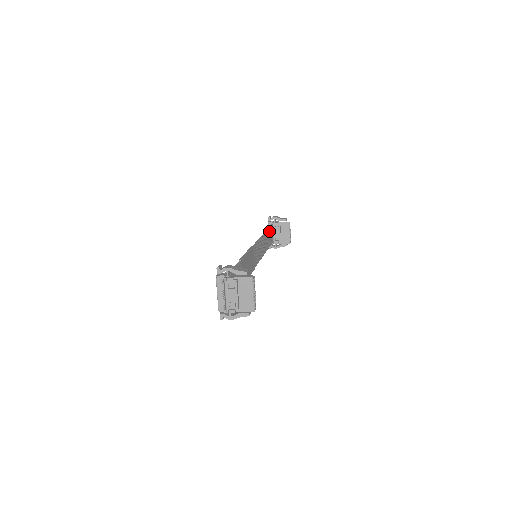
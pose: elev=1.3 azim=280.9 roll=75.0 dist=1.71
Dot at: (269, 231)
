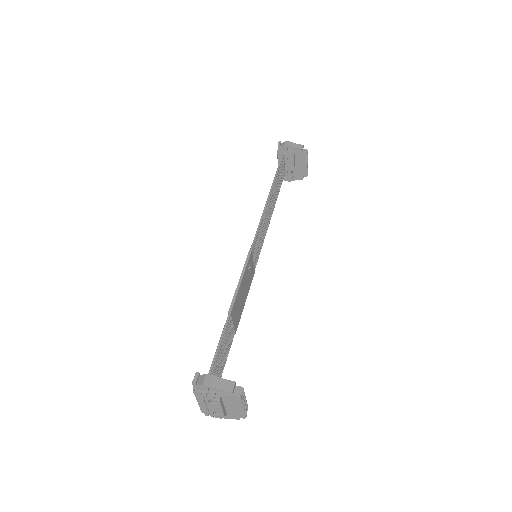
Dot at: (278, 174)
